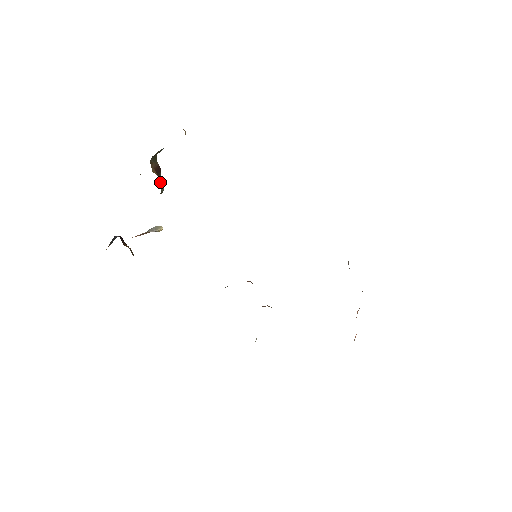
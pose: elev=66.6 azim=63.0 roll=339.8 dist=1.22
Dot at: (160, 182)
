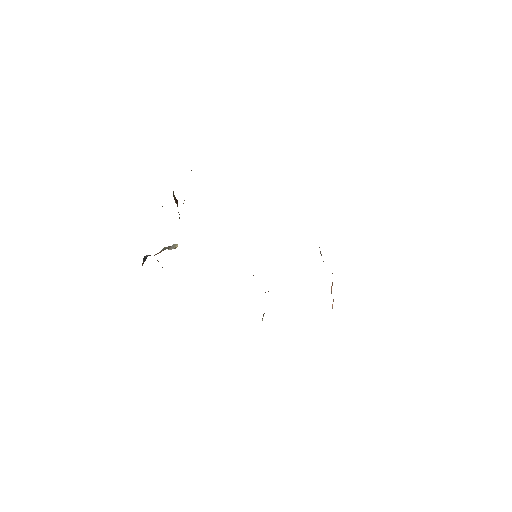
Dot at: occluded
